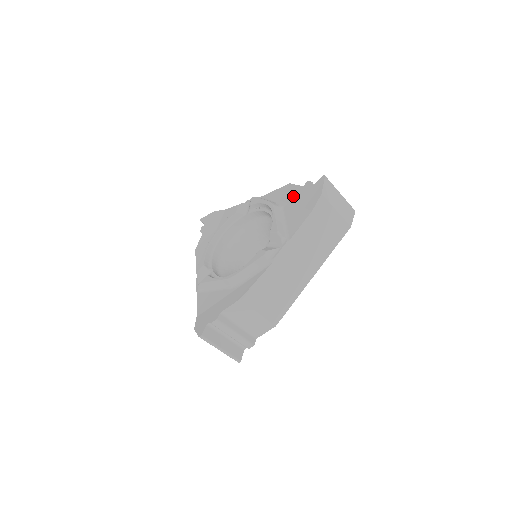
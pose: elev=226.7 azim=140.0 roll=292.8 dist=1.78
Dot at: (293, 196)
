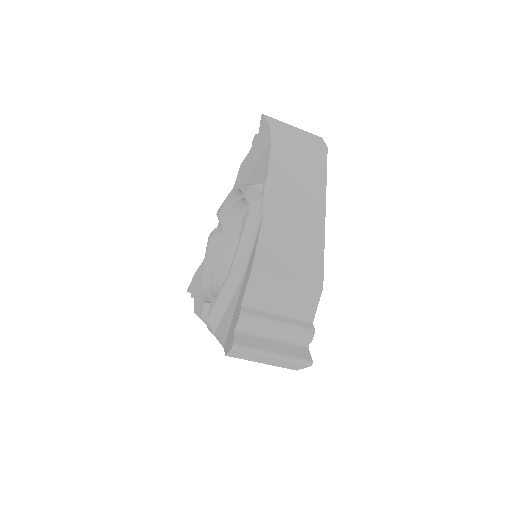
Dot at: (249, 164)
